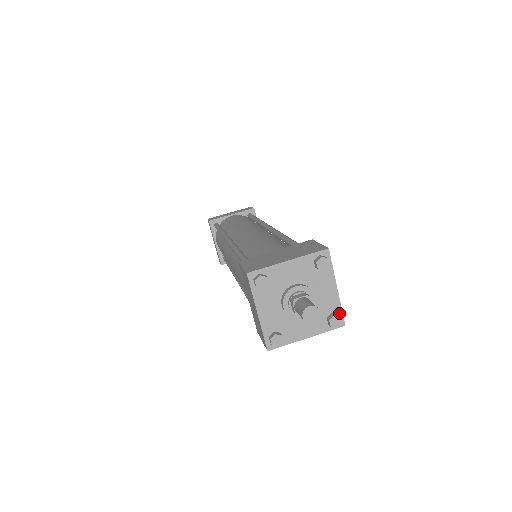
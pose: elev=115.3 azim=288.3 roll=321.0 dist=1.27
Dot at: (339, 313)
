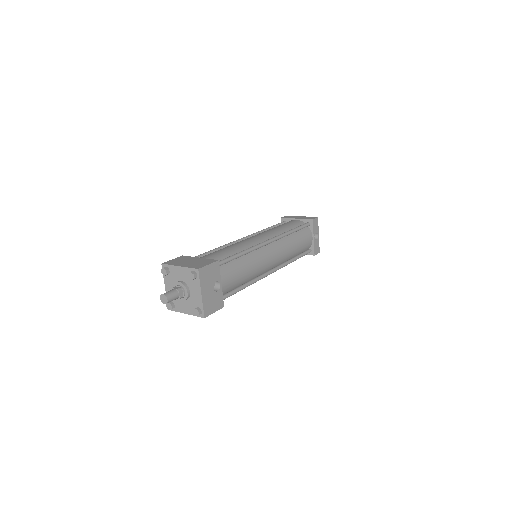
Dot at: (202, 309)
